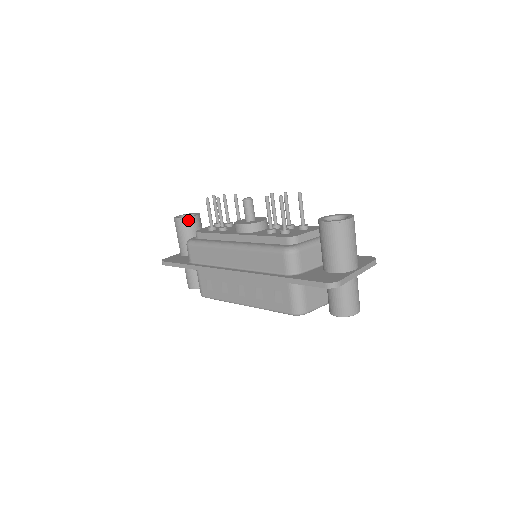
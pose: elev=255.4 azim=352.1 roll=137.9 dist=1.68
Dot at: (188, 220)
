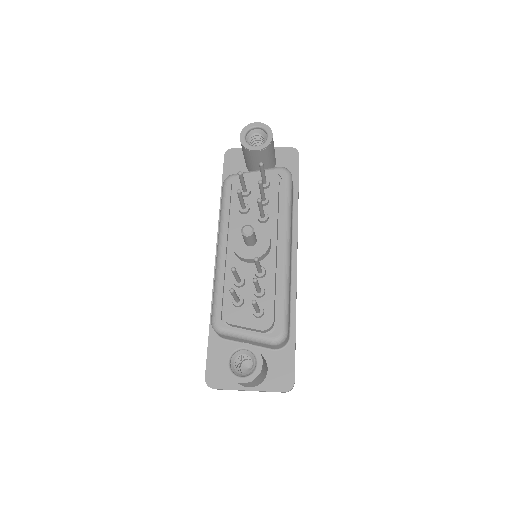
Dot at: (246, 150)
